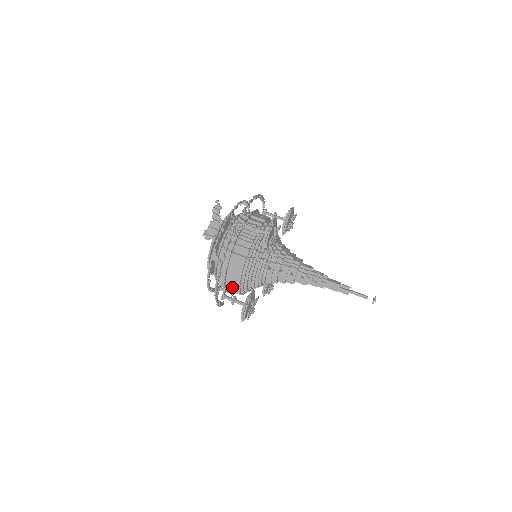
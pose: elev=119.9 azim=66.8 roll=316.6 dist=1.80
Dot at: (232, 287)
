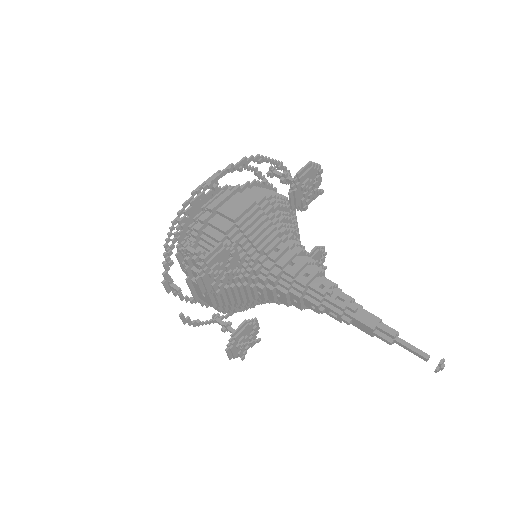
Dot at: occluded
